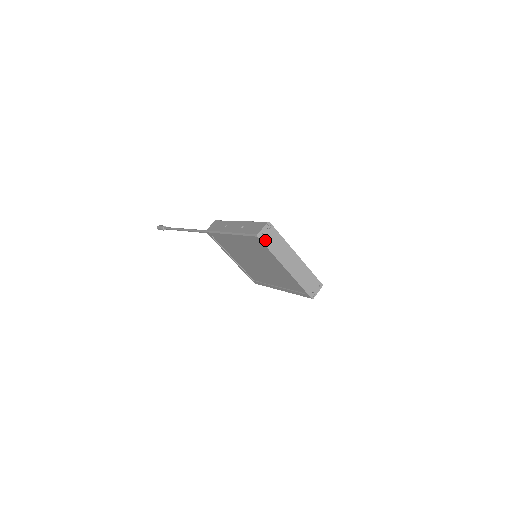
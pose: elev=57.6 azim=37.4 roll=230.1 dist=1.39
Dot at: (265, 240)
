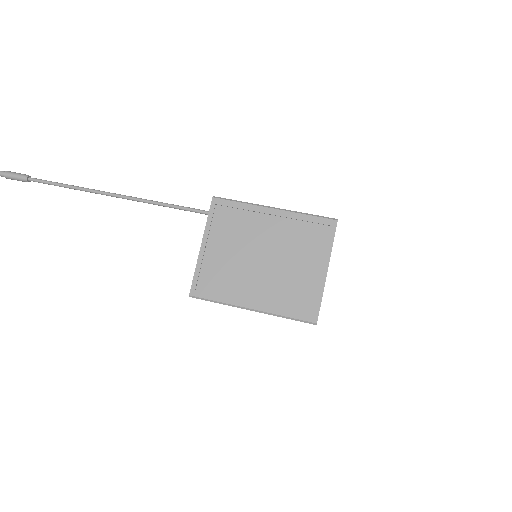
Dot at: (335, 230)
